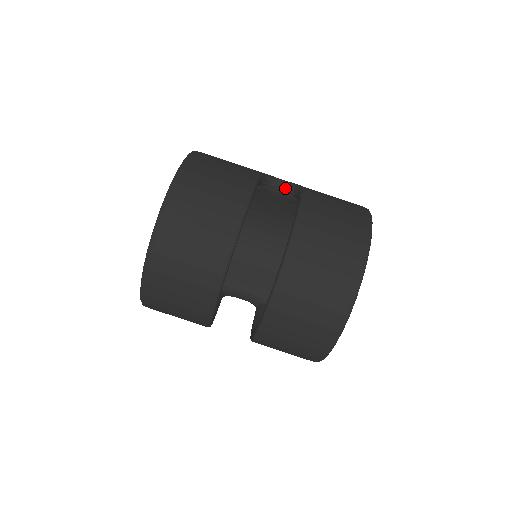
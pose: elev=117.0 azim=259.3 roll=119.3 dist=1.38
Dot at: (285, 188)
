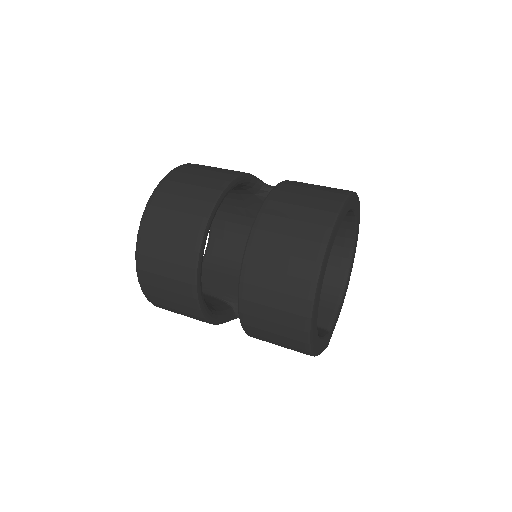
Dot at: occluded
